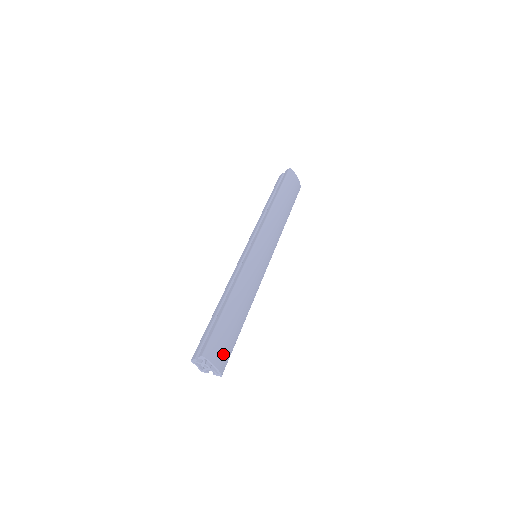
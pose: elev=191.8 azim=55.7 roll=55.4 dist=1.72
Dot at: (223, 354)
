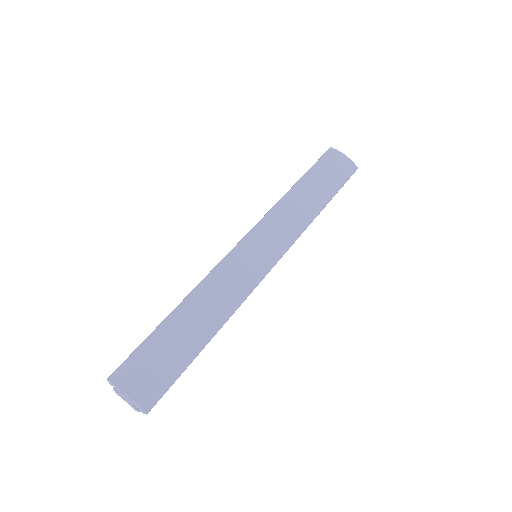
Dot at: (148, 379)
